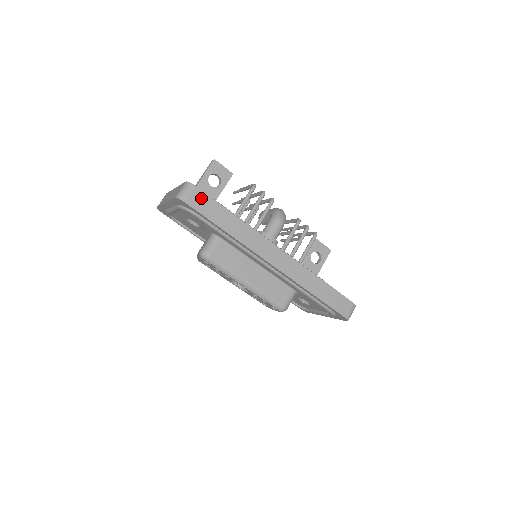
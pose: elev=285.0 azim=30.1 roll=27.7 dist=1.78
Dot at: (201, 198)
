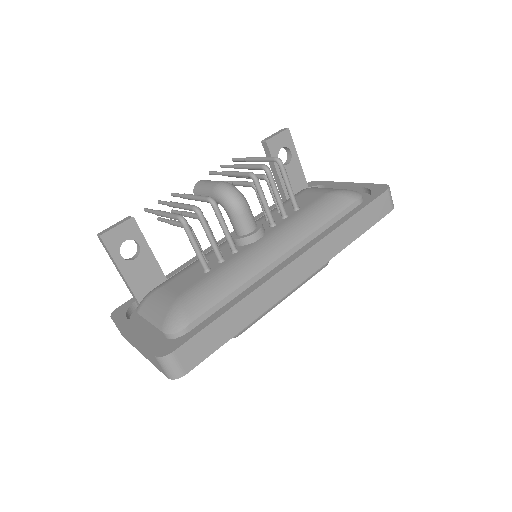
Dot at: (190, 350)
